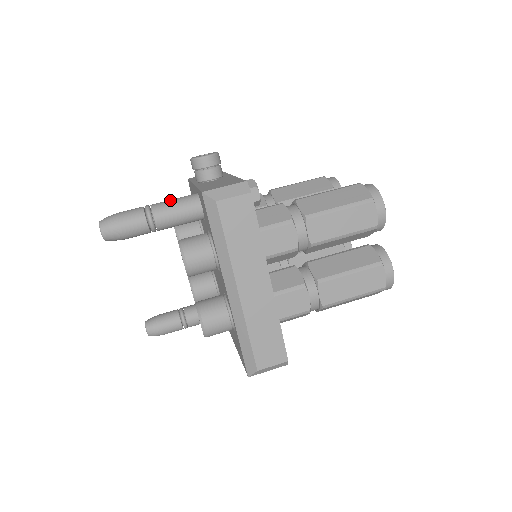
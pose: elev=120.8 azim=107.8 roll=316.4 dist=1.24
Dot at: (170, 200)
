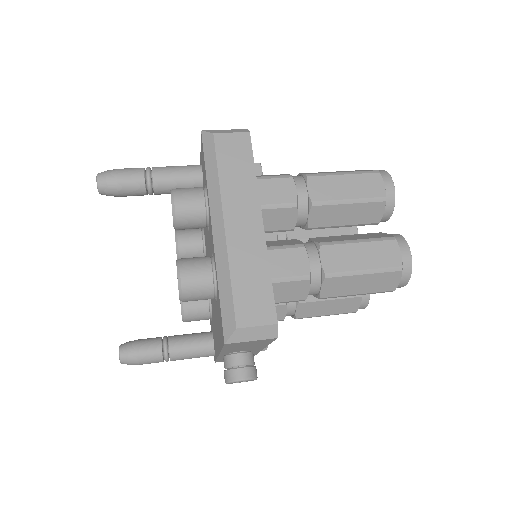
Dot at: occluded
